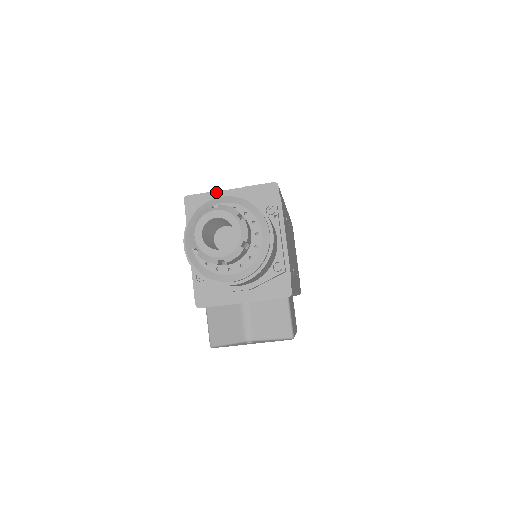
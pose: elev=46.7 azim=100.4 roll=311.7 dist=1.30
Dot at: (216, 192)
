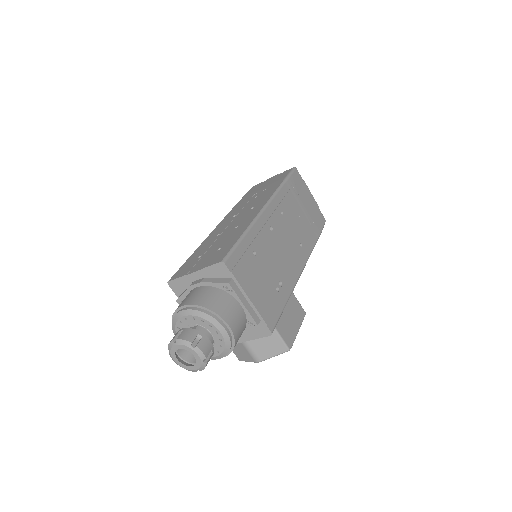
Dot at: (185, 276)
